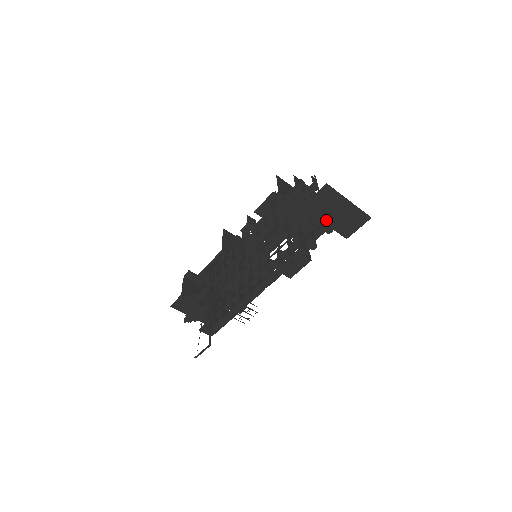
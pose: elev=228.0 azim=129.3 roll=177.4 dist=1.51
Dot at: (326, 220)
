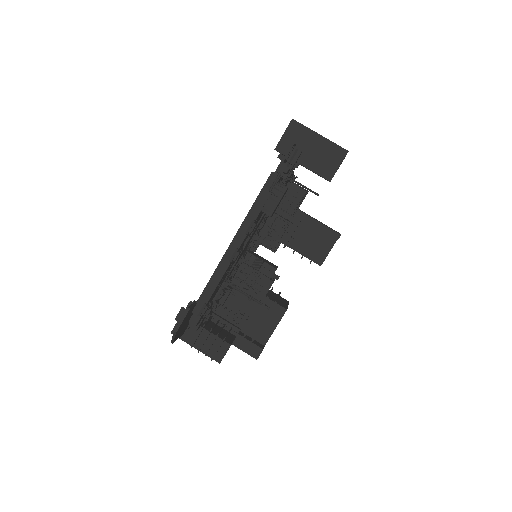
Dot at: (298, 151)
